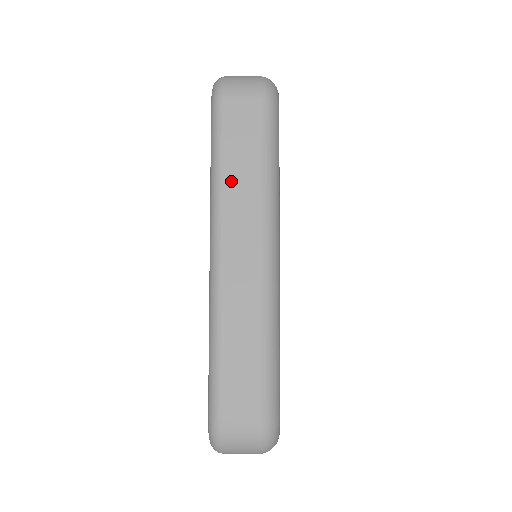
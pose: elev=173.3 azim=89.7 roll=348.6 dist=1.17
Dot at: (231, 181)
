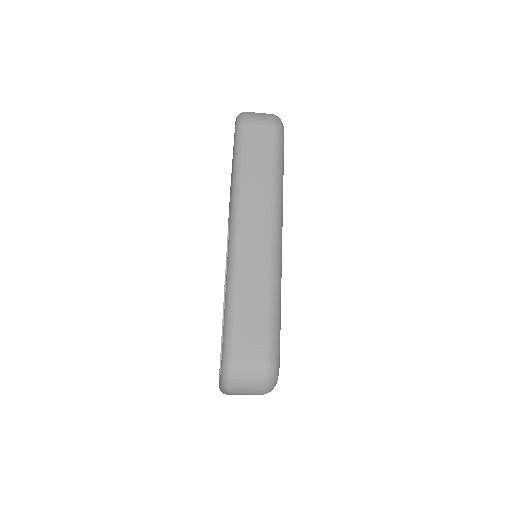
Dot at: (249, 178)
